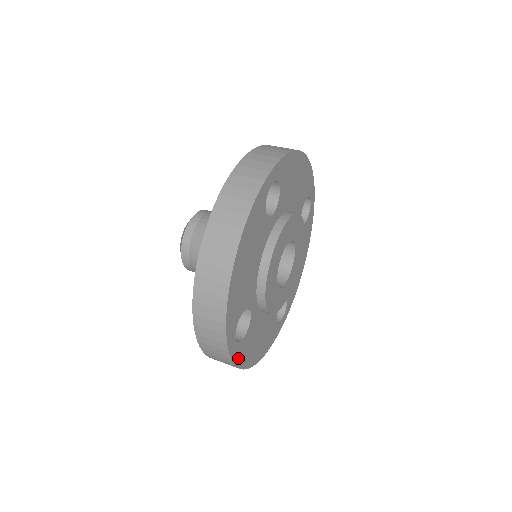
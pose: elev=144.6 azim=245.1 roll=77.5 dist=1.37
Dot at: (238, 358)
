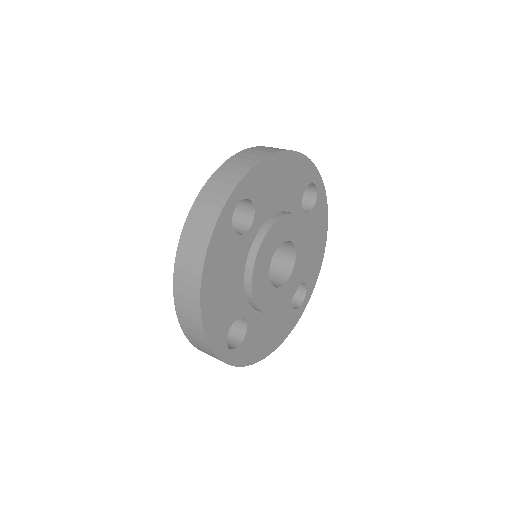
Dot at: (240, 360)
